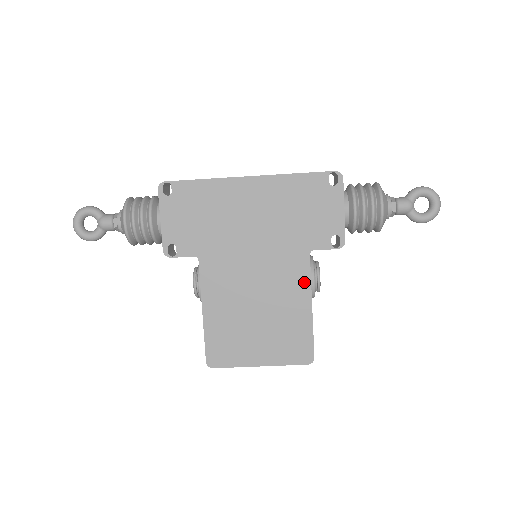
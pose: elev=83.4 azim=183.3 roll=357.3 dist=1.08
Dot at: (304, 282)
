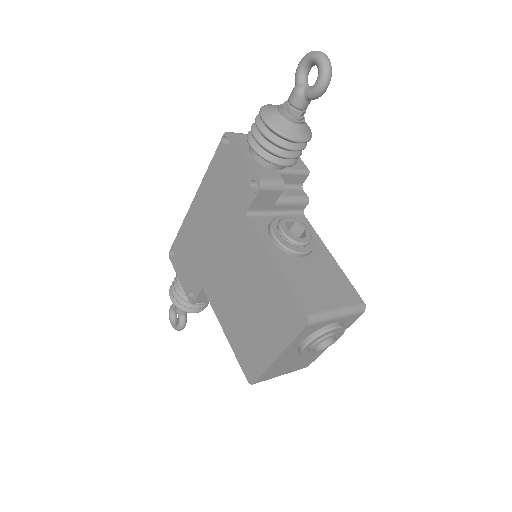
Dot at: (258, 245)
